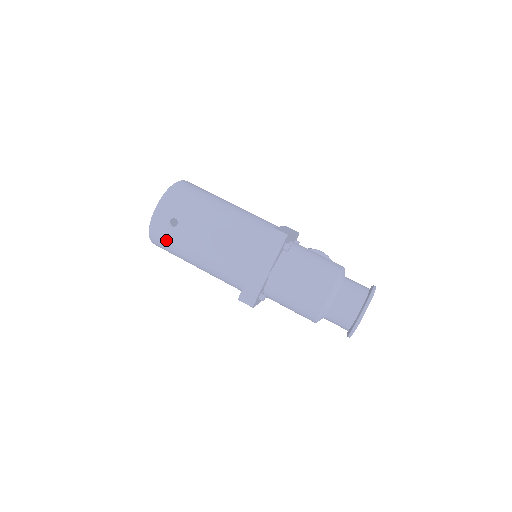
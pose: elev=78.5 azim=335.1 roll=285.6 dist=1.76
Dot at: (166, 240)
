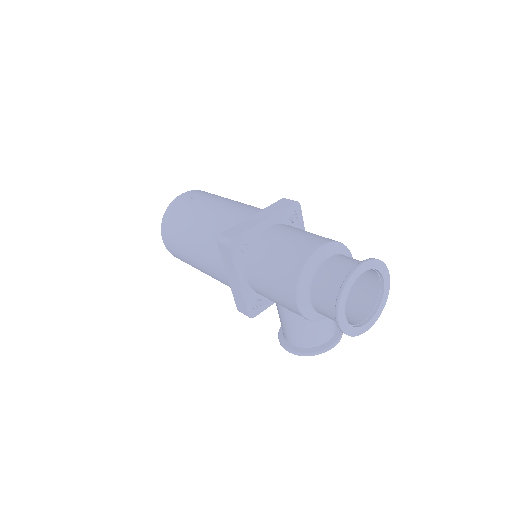
Dot at: (178, 211)
